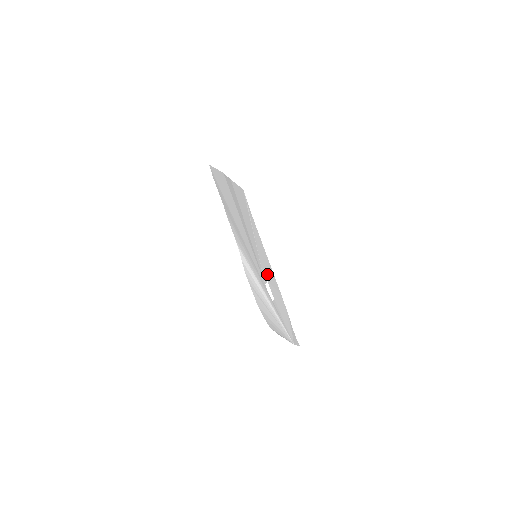
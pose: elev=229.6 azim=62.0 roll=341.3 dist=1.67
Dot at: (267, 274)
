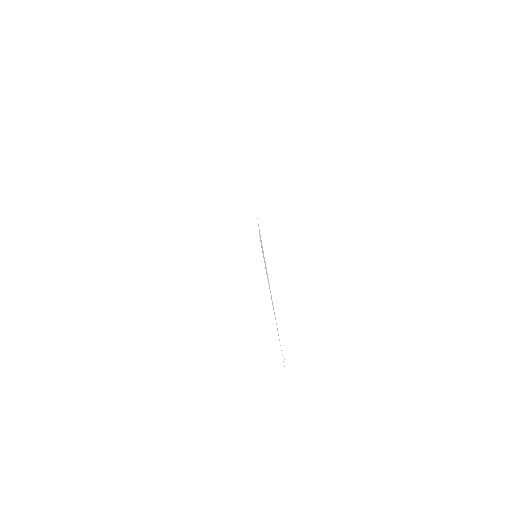
Dot at: occluded
